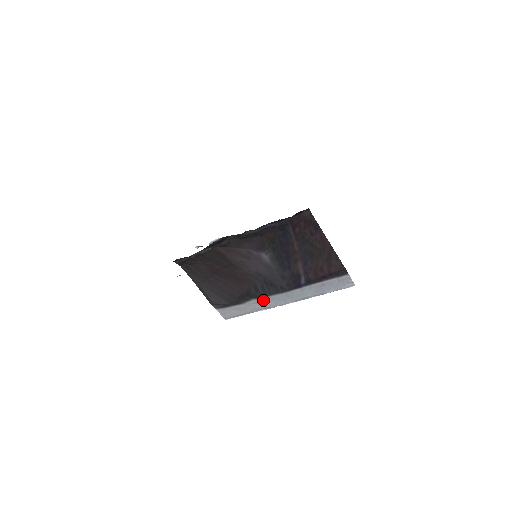
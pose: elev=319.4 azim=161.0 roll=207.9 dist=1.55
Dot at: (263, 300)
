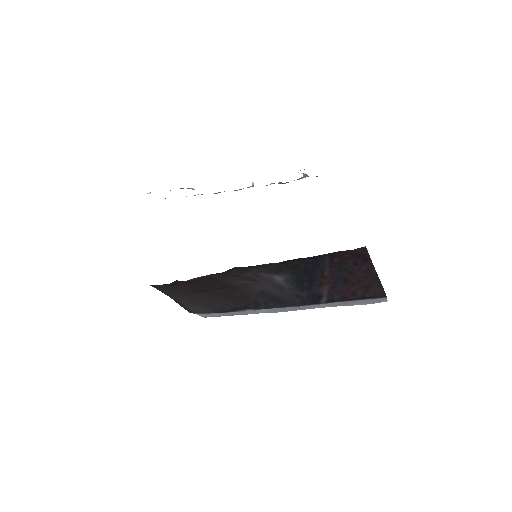
Dot at: (262, 309)
